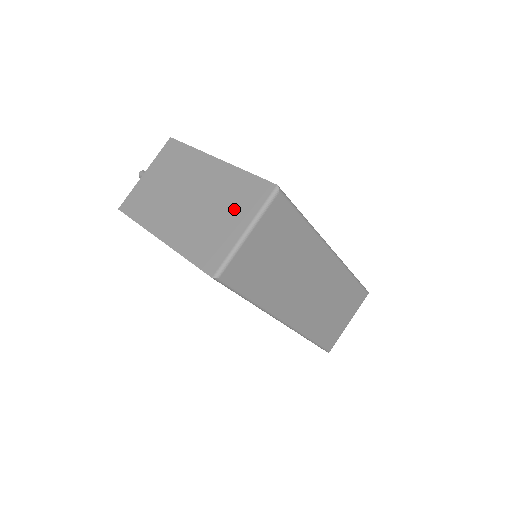
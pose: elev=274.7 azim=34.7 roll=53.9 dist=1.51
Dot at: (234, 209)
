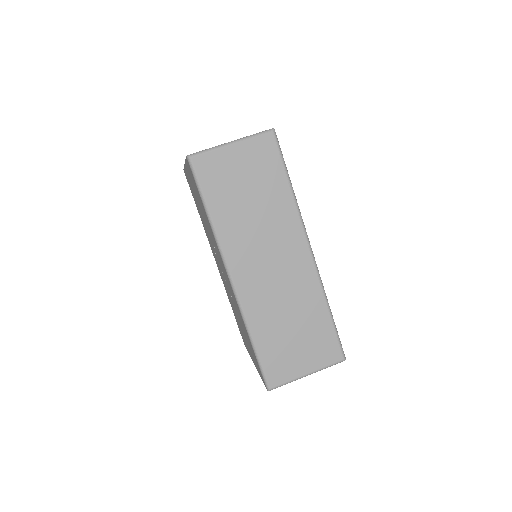
Dot at: occluded
